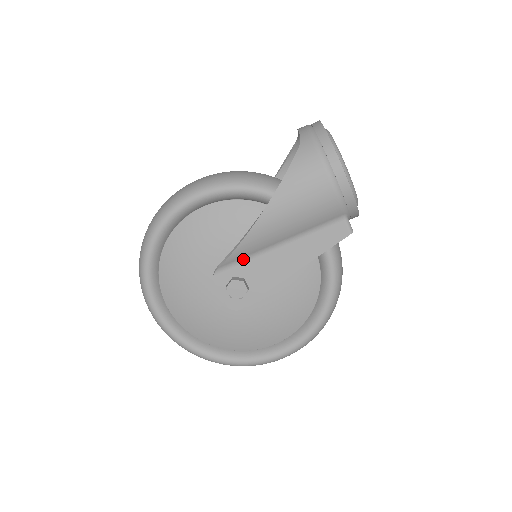
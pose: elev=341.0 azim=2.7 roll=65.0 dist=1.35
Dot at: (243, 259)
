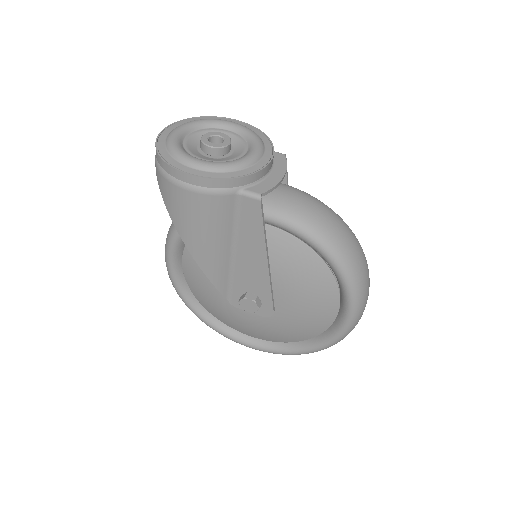
Dot at: (230, 281)
